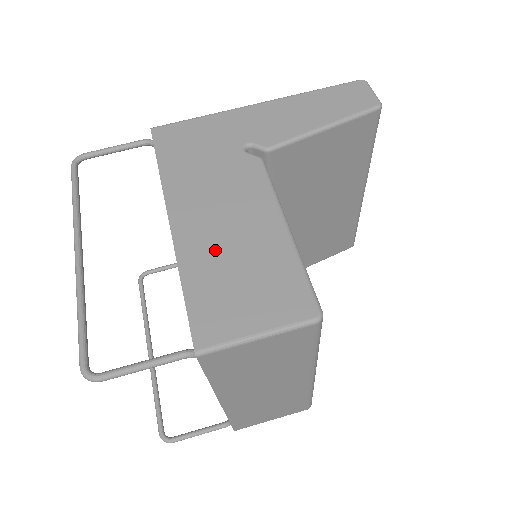
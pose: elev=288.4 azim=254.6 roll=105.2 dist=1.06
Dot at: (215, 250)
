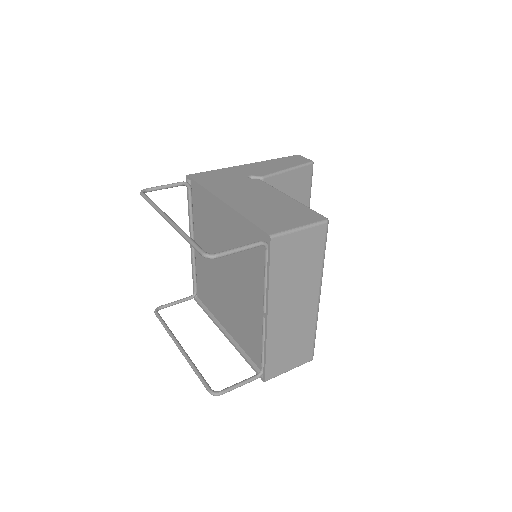
Dot at: (257, 207)
